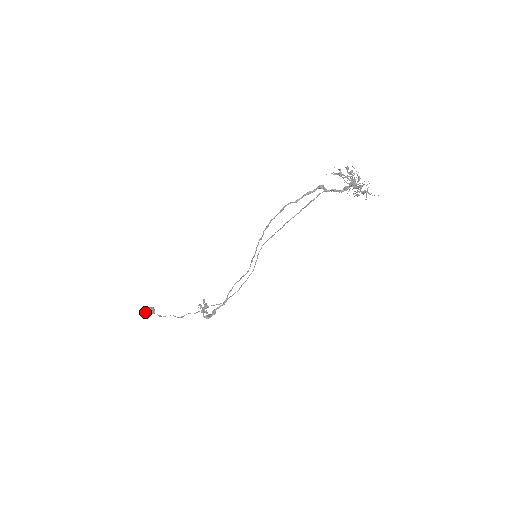
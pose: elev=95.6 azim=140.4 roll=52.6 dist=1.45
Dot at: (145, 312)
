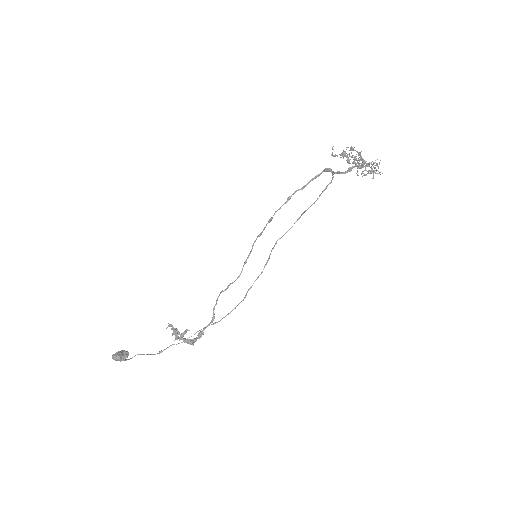
Dot at: (117, 360)
